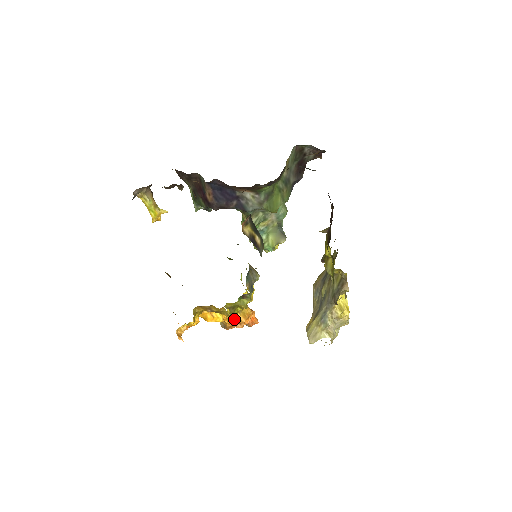
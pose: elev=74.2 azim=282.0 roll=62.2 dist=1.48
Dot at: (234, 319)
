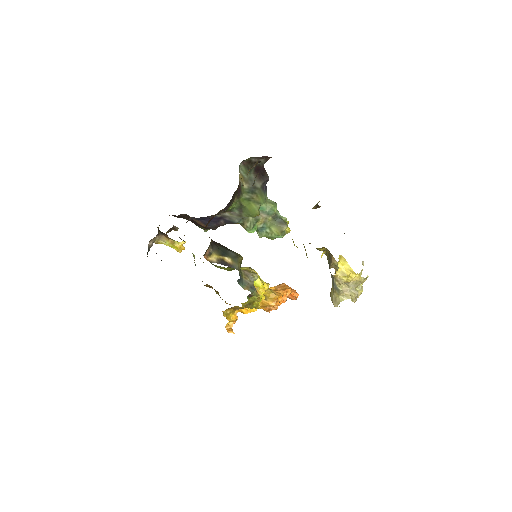
Dot at: (265, 306)
